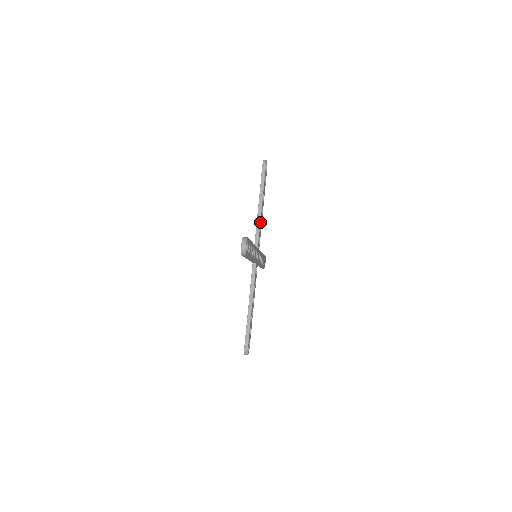
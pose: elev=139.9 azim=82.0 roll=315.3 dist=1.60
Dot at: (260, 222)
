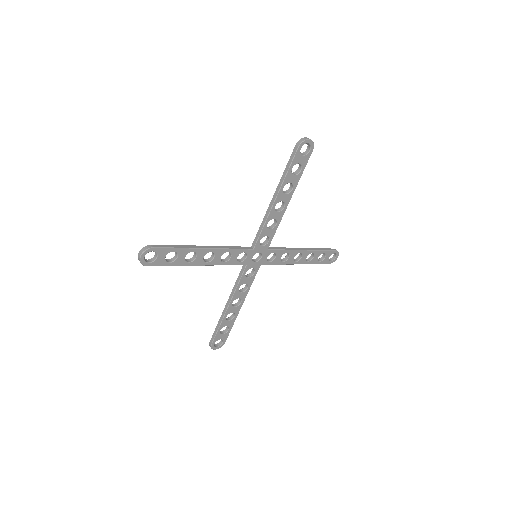
Dot at: (267, 220)
